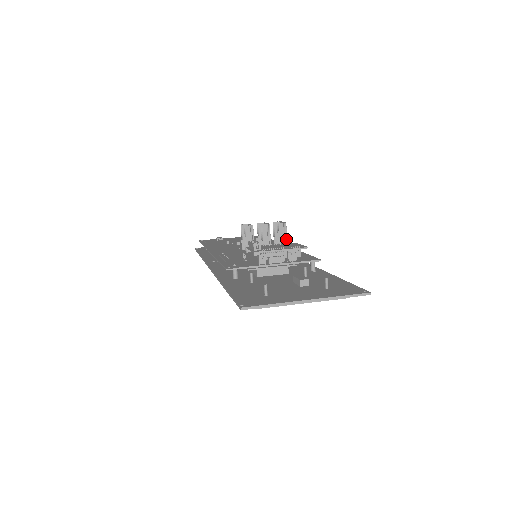
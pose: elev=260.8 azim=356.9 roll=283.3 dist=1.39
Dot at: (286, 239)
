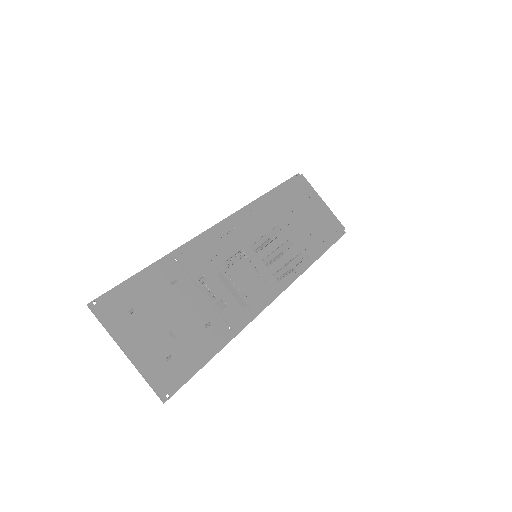
Dot at: (284, 277)
